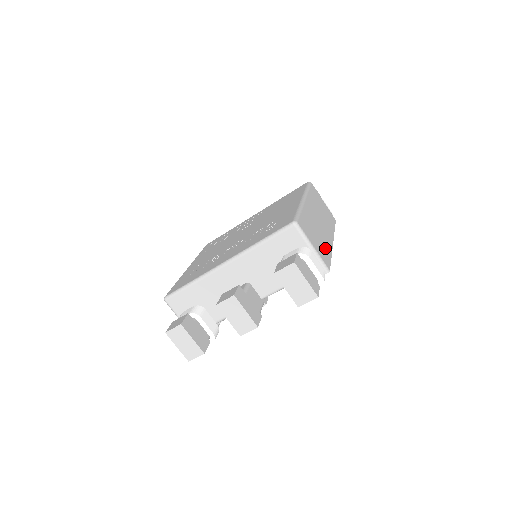
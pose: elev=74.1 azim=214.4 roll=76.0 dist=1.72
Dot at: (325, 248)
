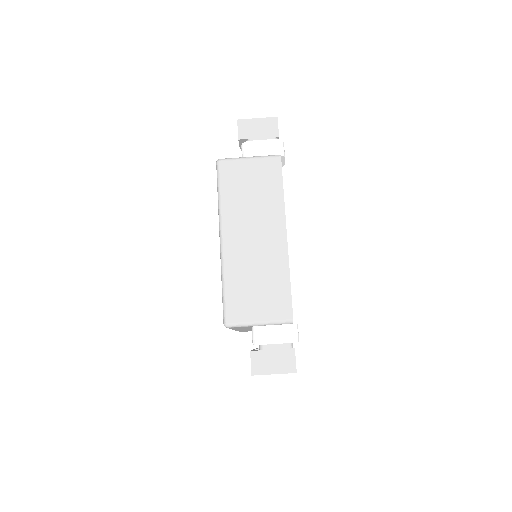
Dot at: (276, 284)
